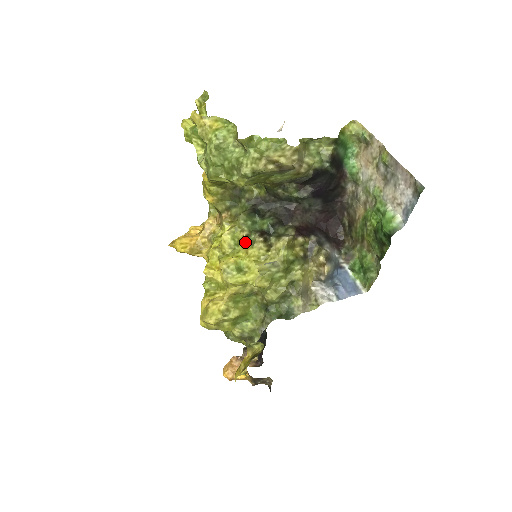
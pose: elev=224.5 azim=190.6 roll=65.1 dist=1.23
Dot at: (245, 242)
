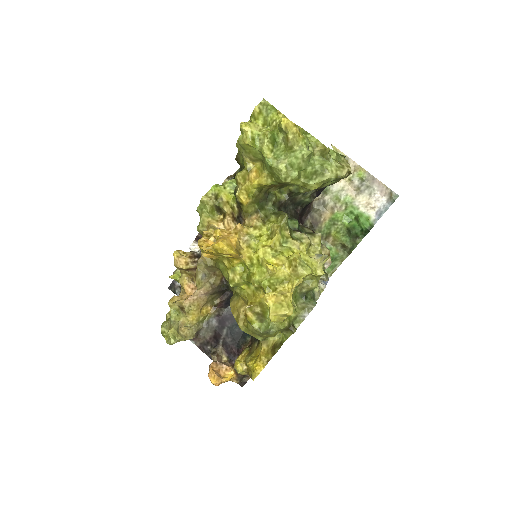
Dot at: (293, 239)
